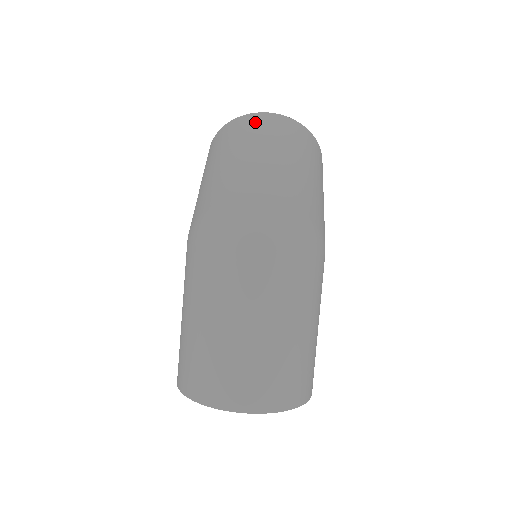
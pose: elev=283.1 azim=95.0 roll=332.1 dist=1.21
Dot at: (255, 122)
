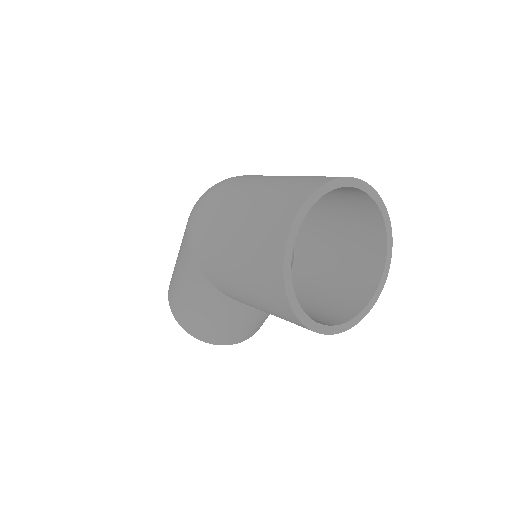
Dot at: occluded
